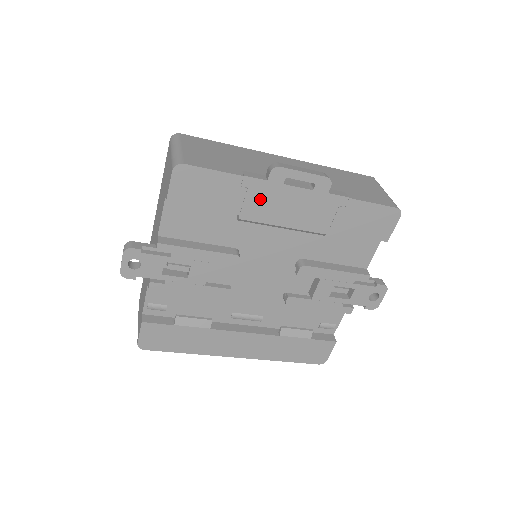
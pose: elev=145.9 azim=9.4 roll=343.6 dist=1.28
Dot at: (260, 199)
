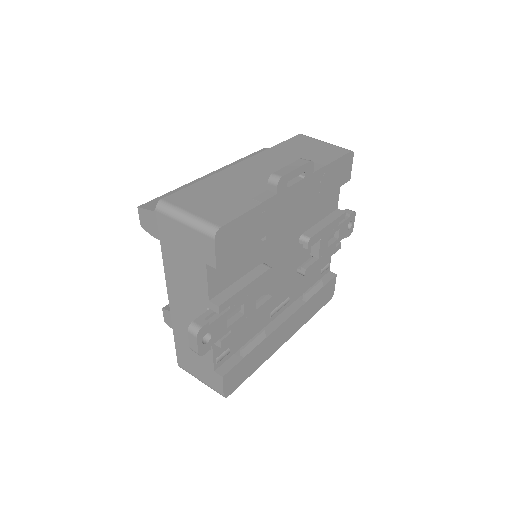
Dot at: (275, 212)
